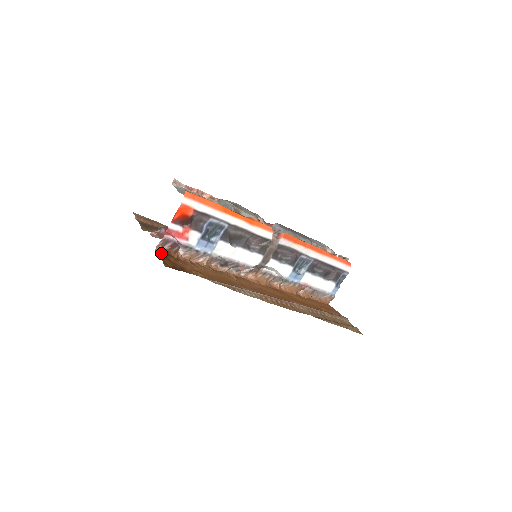
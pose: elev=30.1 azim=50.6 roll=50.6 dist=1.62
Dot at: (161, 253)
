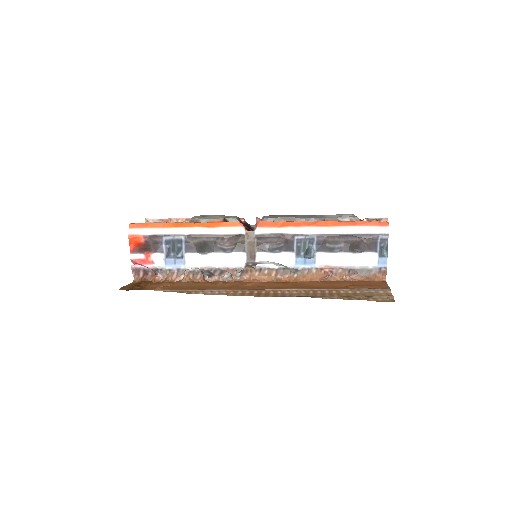
Dot at: (138, 282)
